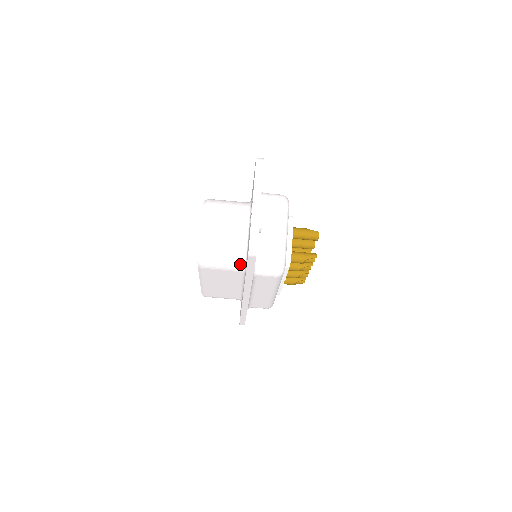
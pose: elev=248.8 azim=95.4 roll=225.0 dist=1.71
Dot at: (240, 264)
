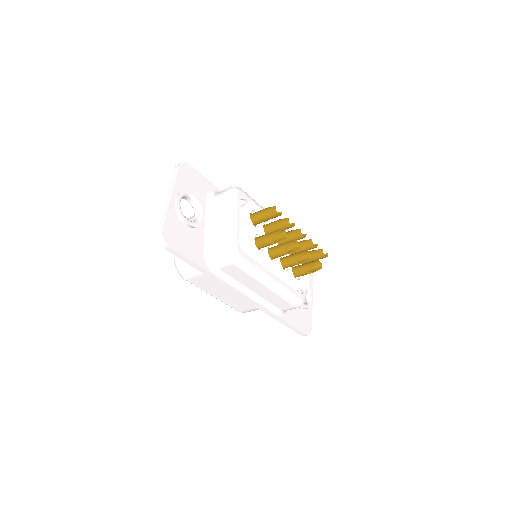
Dot at: occluded
